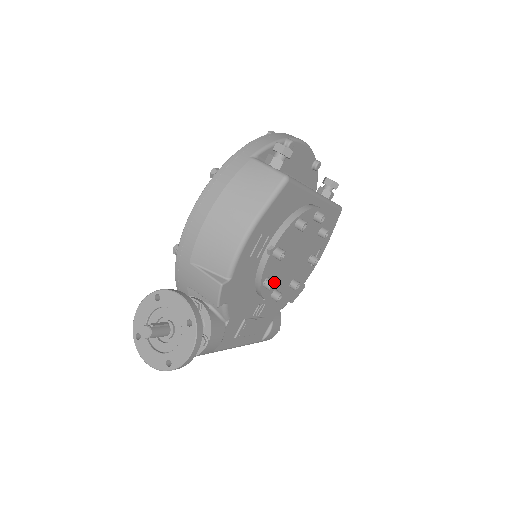
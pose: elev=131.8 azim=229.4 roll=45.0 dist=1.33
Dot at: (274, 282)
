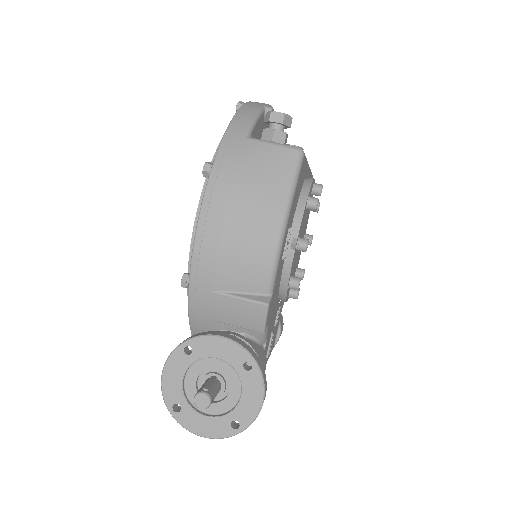
Dot at: (300, 279)
